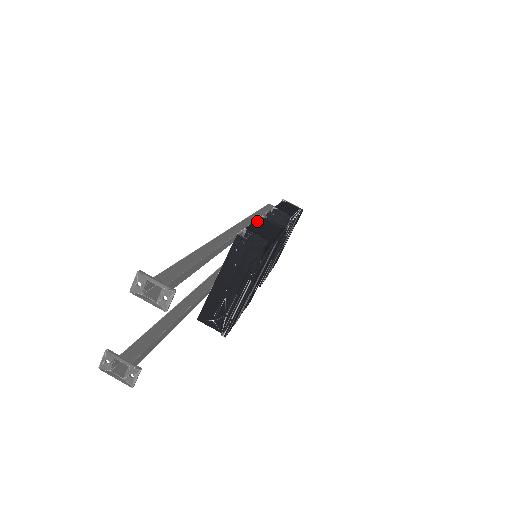
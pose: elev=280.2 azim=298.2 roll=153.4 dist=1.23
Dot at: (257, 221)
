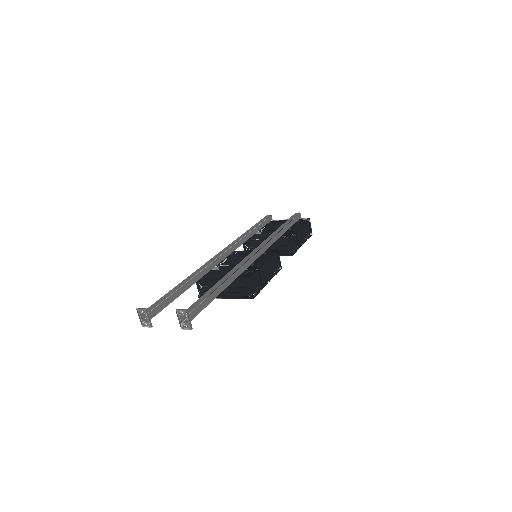
Dot at: (271, 258)
